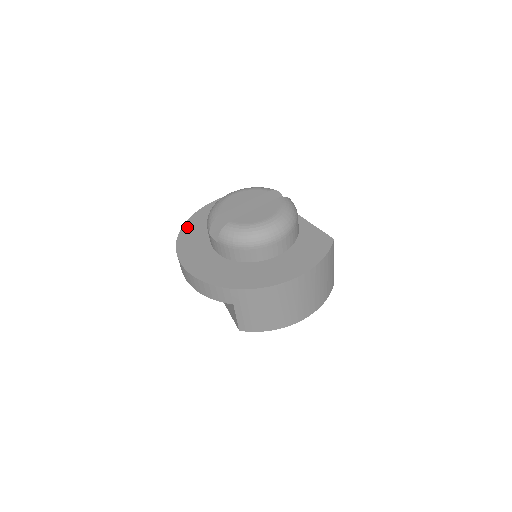
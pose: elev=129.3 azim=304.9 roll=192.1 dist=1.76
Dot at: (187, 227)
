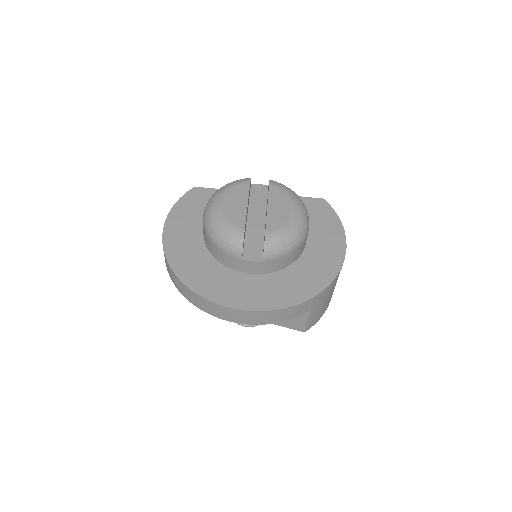
Dot at: (181, 270)
